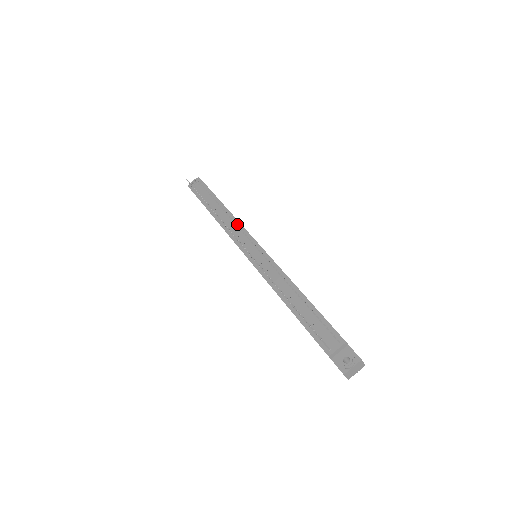
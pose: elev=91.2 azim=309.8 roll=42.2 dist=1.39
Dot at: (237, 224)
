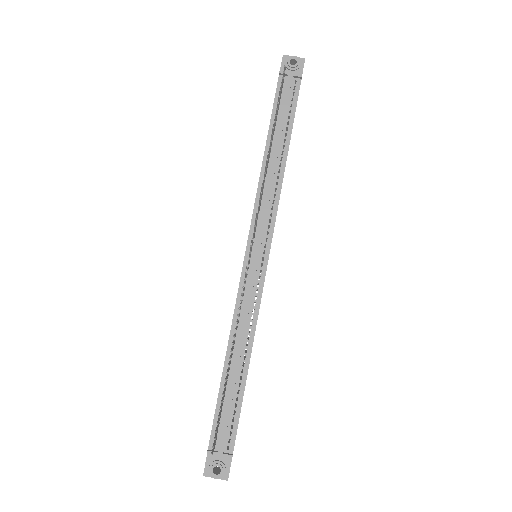
Dot at: (275, 200)
